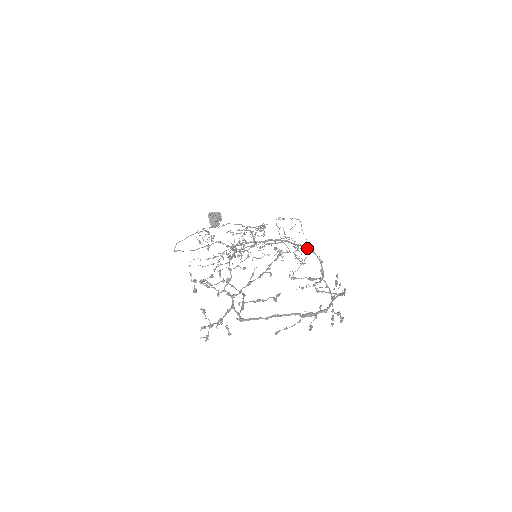
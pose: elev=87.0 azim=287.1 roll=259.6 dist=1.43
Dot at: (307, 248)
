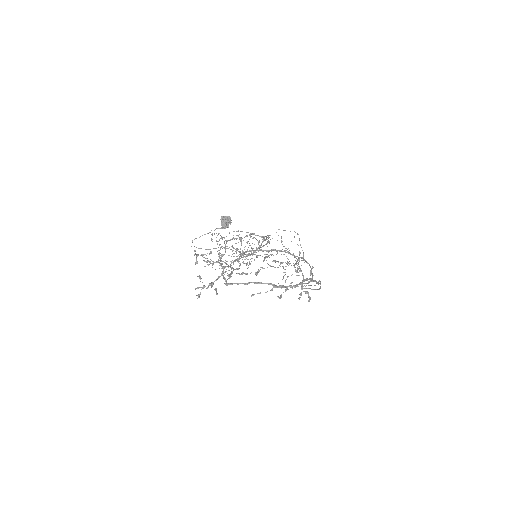
Dot at: (303, 260)
